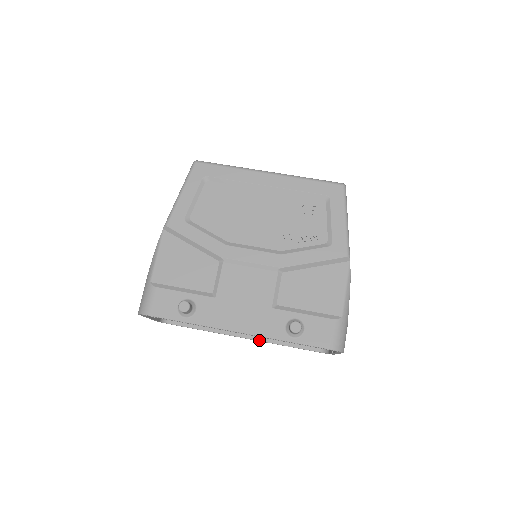
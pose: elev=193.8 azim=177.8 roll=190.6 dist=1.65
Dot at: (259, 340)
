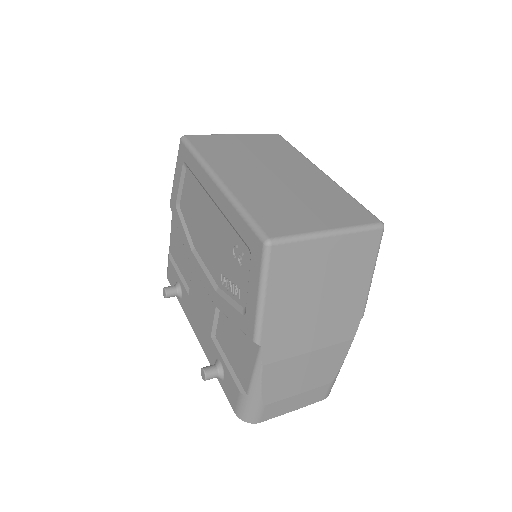
Dot at: occluded
